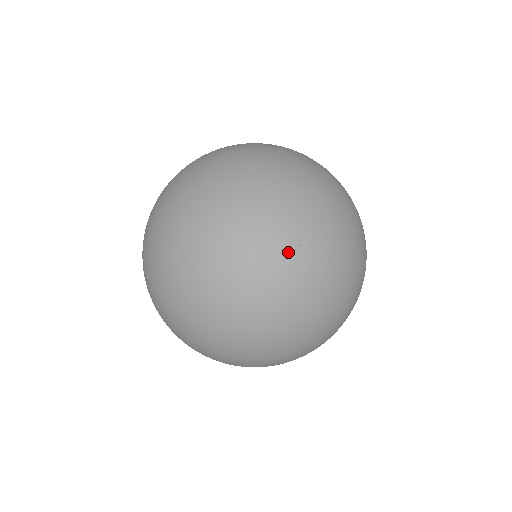
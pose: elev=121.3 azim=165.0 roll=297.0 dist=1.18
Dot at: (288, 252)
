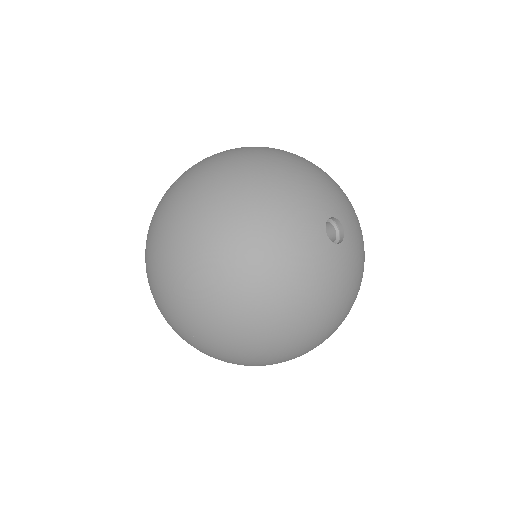
Dot at: occluded
